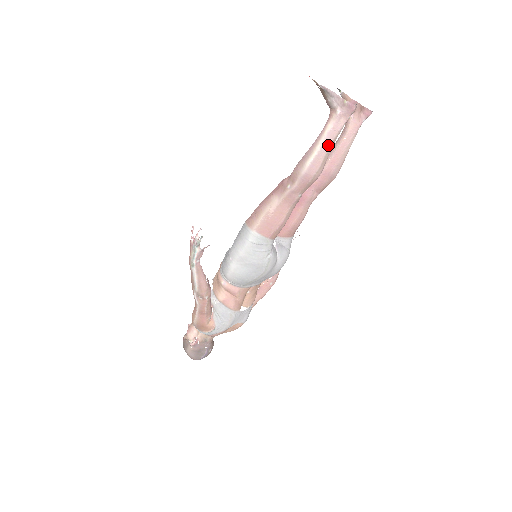
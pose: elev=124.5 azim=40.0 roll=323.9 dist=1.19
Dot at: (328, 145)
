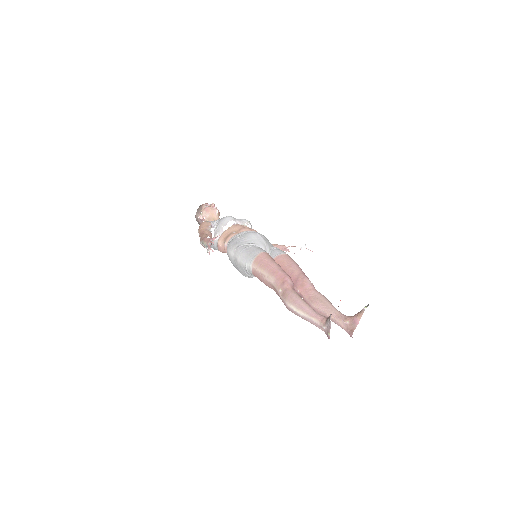
Dot at: (306, 320)
